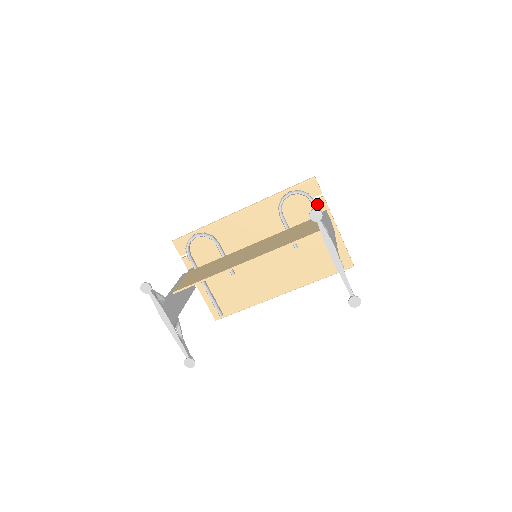
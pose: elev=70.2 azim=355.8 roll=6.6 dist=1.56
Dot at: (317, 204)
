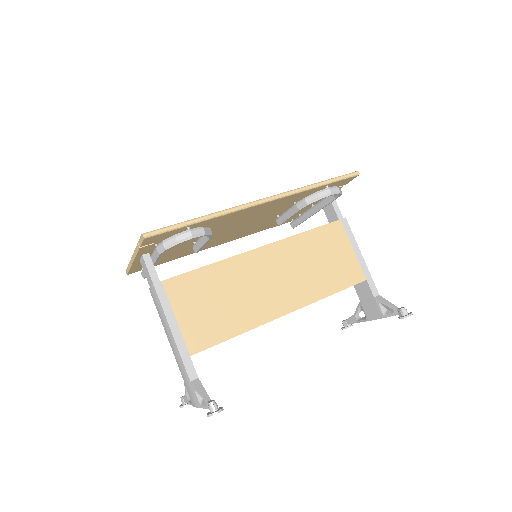
Dot at: occluded
